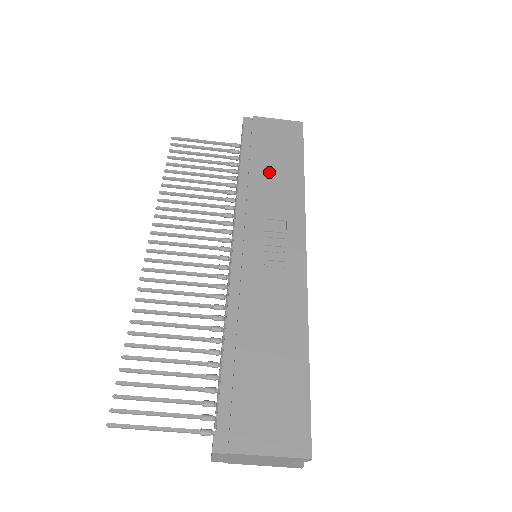
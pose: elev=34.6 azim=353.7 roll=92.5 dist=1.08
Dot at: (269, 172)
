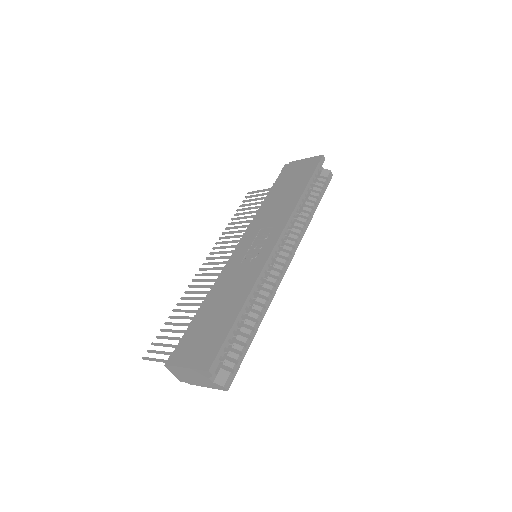
Dot at: (280, 197)
